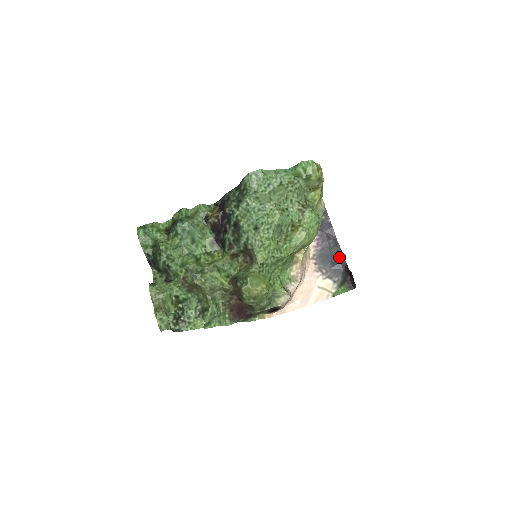
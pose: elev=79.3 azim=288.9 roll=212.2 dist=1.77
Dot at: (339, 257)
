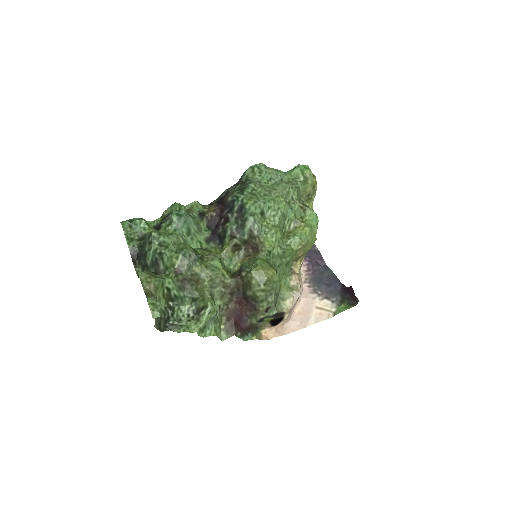
Dot at: (333, 279)
